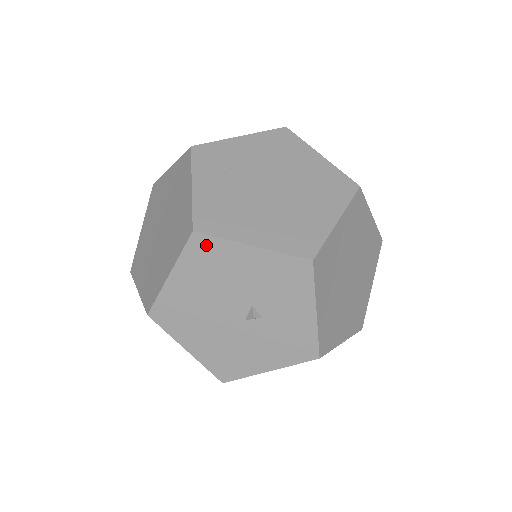
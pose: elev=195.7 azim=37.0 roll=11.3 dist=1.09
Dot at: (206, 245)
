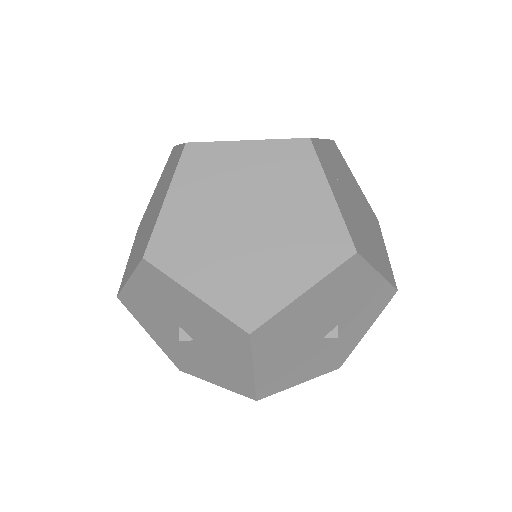
Dot at: (355, 267)
